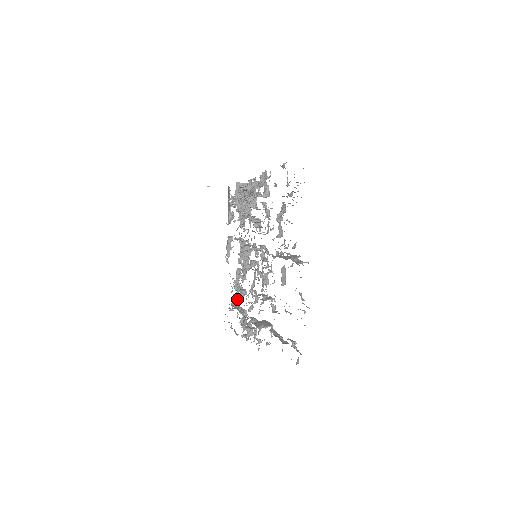
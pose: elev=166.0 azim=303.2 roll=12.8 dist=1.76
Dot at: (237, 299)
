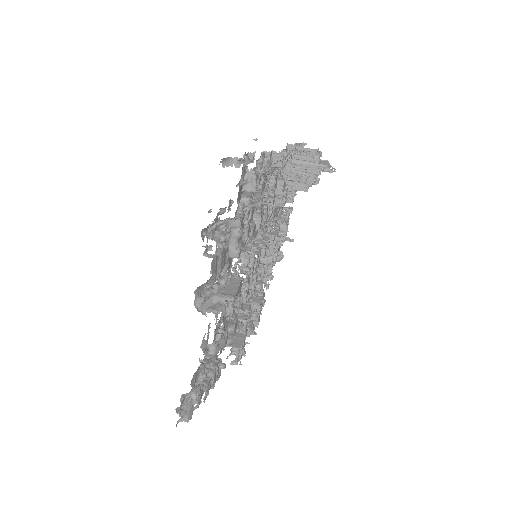
Dot at: occluded
